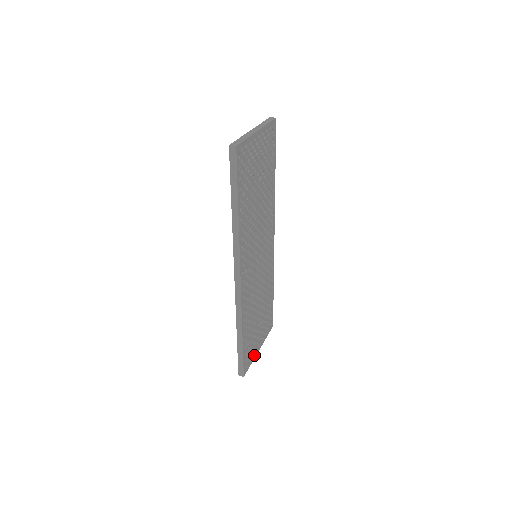
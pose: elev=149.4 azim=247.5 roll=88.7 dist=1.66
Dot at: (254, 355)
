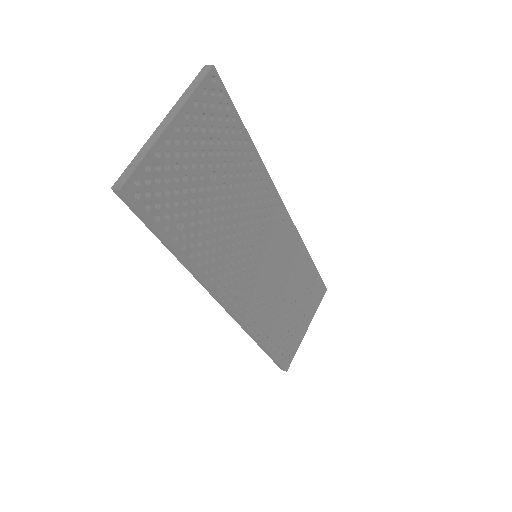
Dot at: (299, 340)
